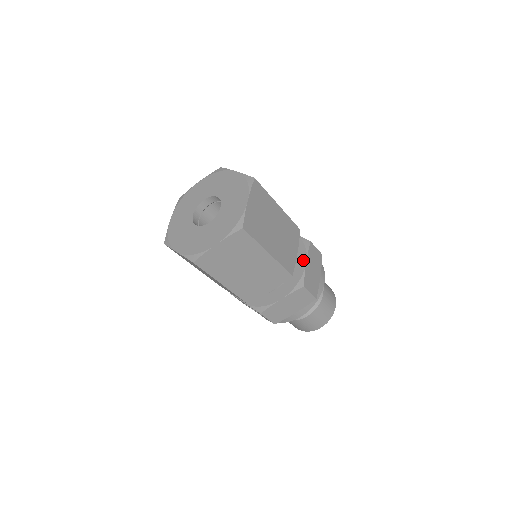
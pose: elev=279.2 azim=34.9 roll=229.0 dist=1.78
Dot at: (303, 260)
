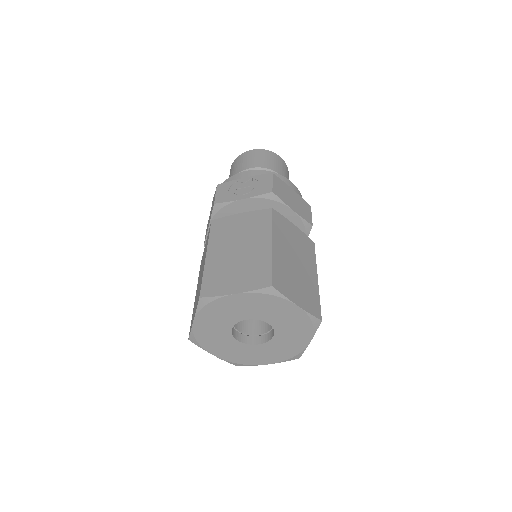
Dot at: (288, 212)
